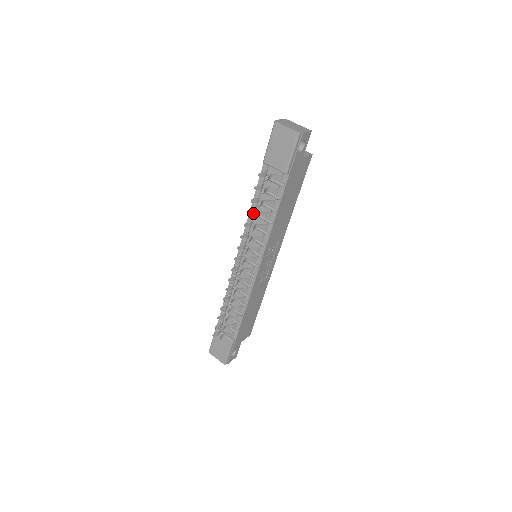
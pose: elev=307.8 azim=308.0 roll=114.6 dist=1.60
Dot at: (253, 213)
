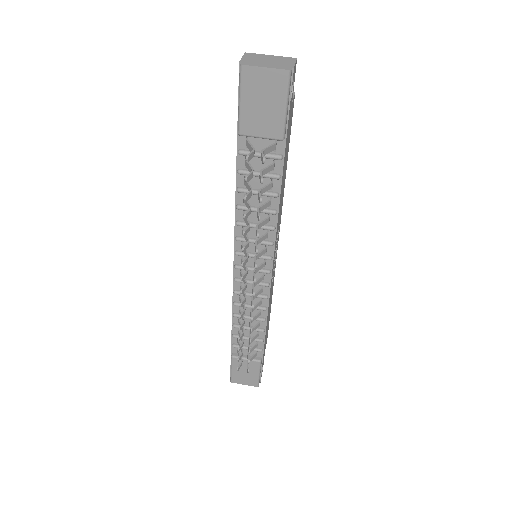
Dot at: (249, 212)
